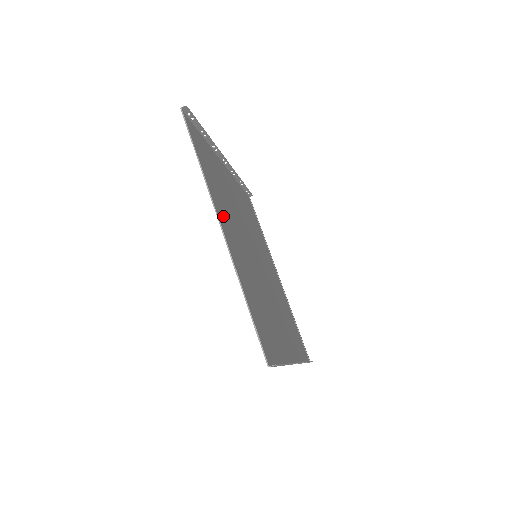
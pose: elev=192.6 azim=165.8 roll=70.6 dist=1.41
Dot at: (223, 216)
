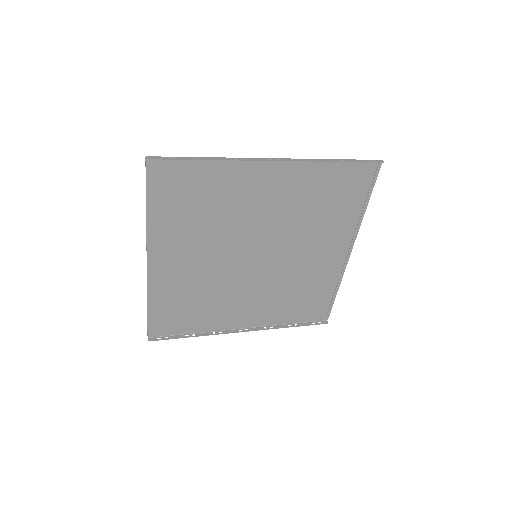
Dot at: (169, 248)
